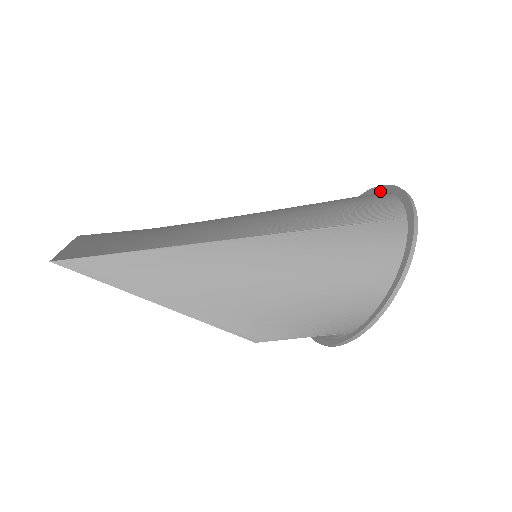
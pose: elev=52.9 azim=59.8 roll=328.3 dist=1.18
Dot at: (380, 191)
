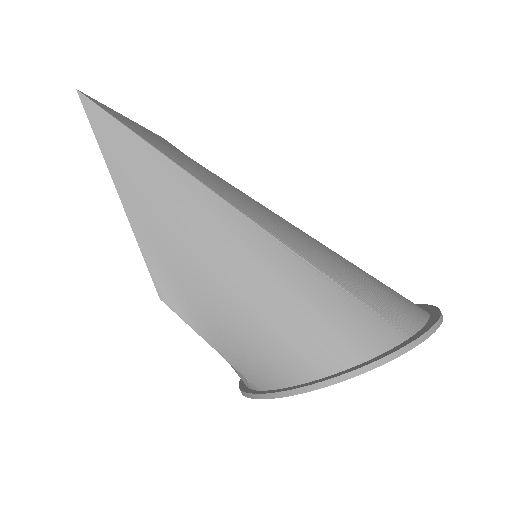
Dot at: (427, 309)
